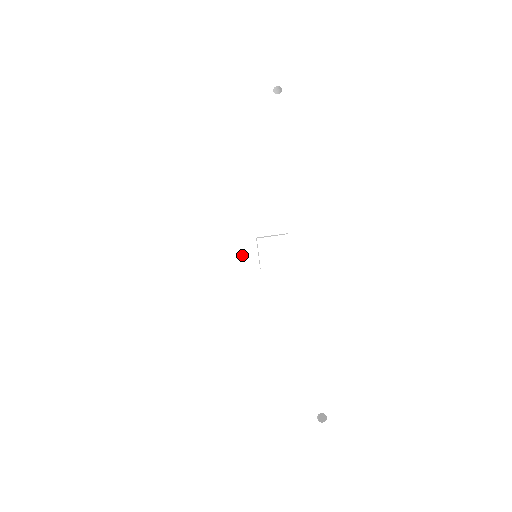
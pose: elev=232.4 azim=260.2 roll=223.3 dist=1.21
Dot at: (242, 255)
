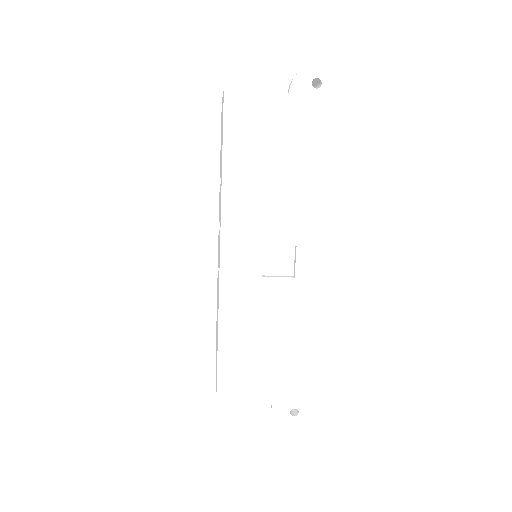
Dot at: (246, 260)
